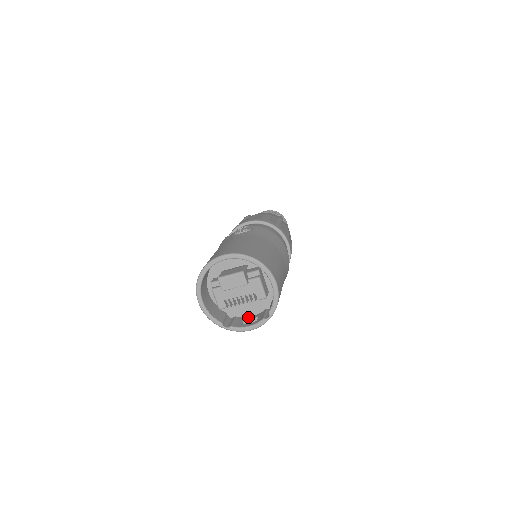
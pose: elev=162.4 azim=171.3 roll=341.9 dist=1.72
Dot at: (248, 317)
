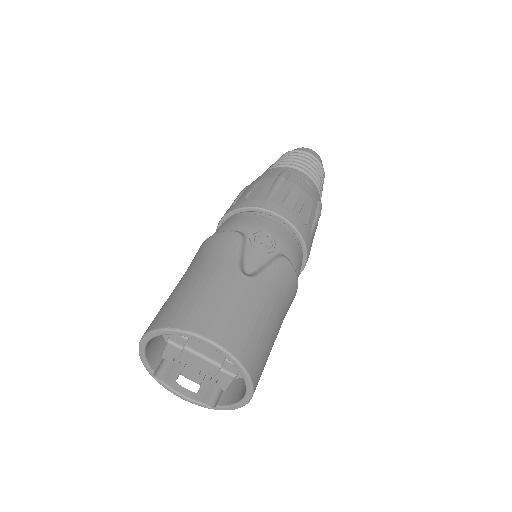
Dot at: (191, 368)
